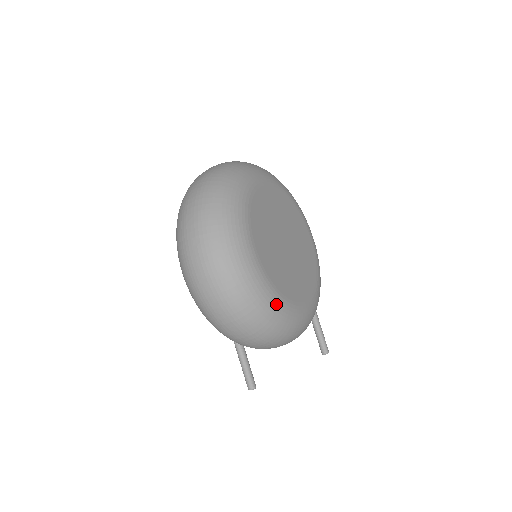
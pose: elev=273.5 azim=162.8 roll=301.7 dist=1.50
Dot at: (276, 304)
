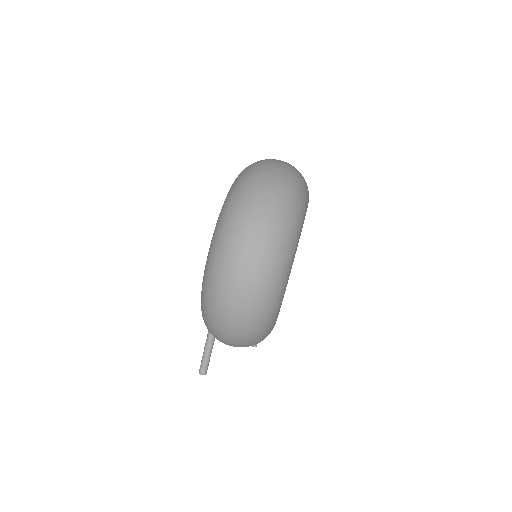
Dot at: (272, 327)
